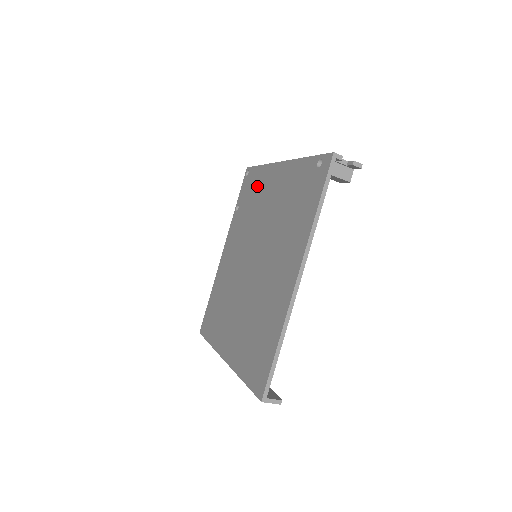
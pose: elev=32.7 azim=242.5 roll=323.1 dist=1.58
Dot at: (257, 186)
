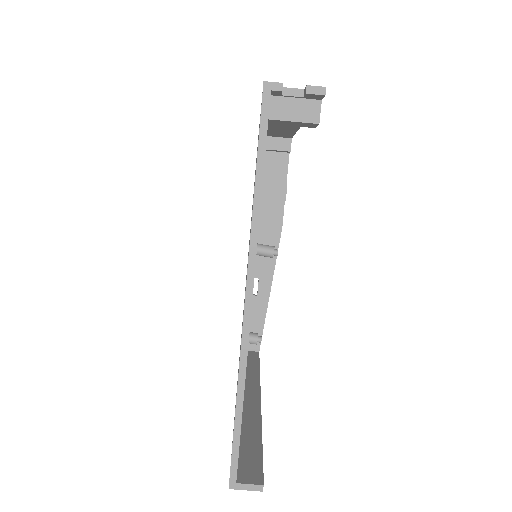
Dot at: occluded
